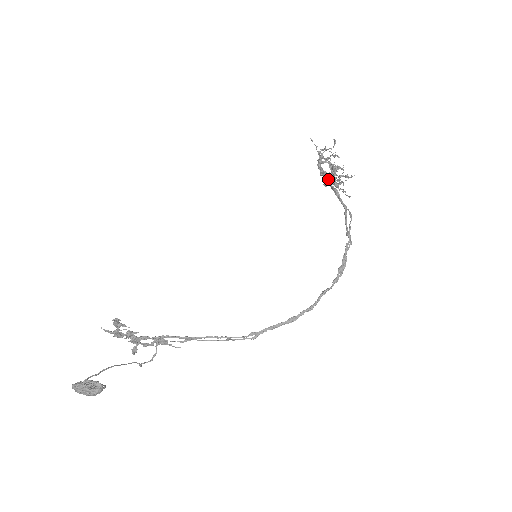
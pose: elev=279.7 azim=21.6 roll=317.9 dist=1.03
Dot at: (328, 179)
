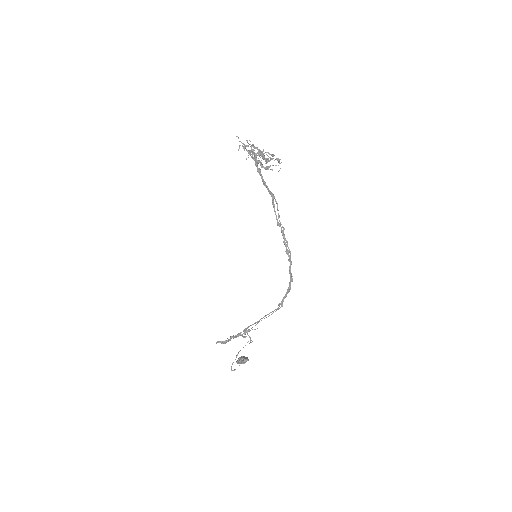
Dot at: (258, 172)
